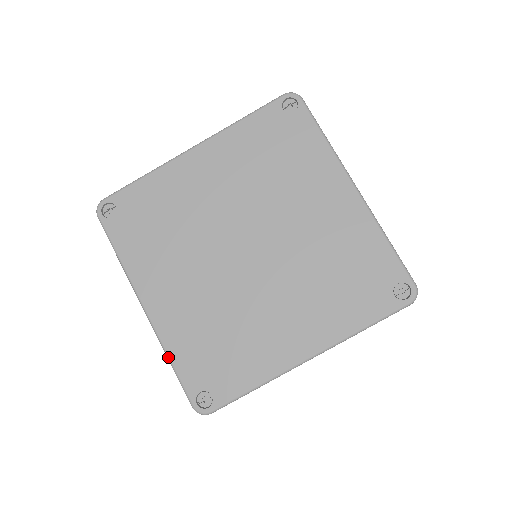
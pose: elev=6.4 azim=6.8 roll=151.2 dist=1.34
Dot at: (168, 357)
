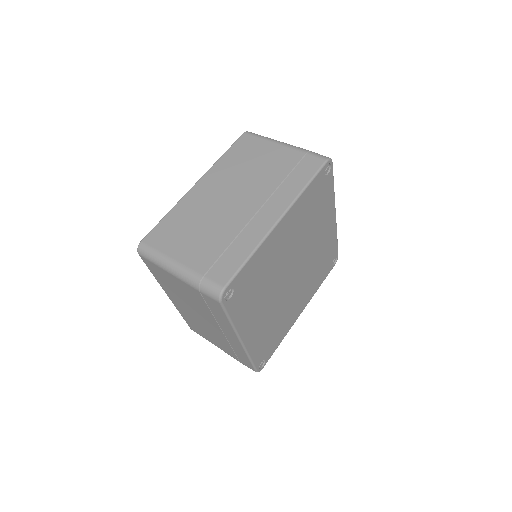
Dot at: (250, 358)
